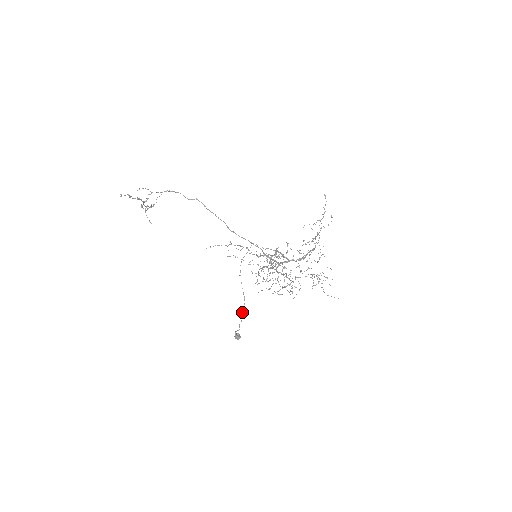
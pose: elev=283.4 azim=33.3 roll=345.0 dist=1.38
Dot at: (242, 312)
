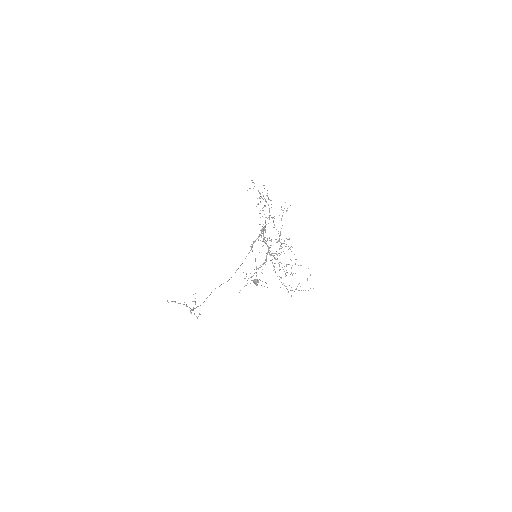
Dot at: occluded
